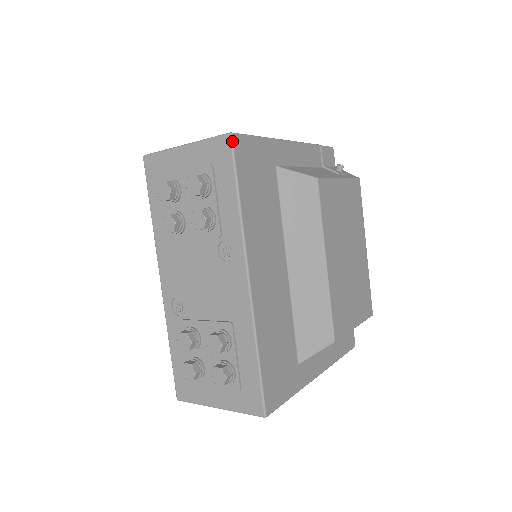
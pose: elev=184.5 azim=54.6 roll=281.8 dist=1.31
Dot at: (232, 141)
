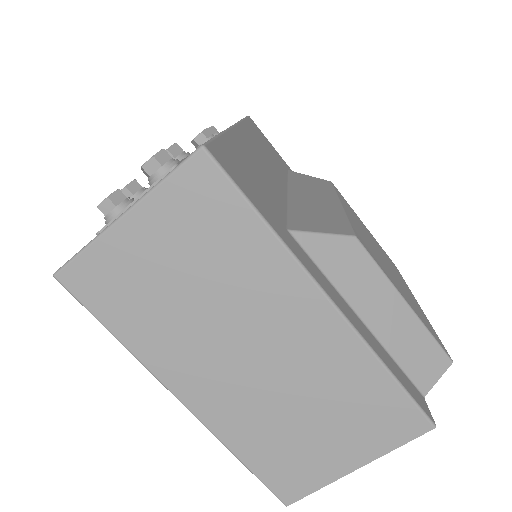
Dot at: (248, 116)
